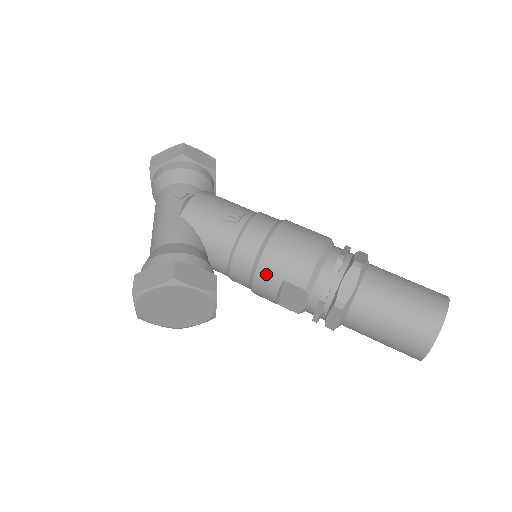
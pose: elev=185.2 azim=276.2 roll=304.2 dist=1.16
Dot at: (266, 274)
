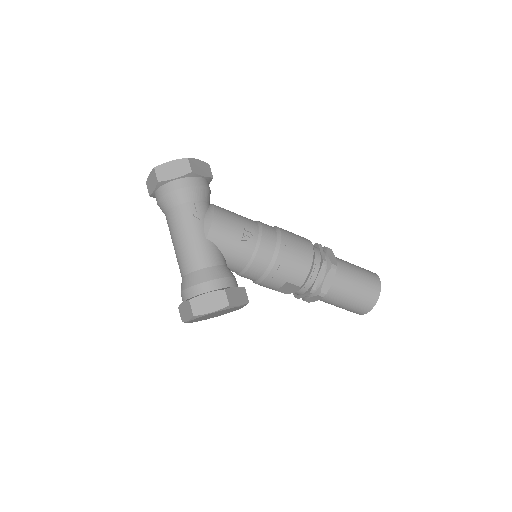
Dot at: (274, 278)
